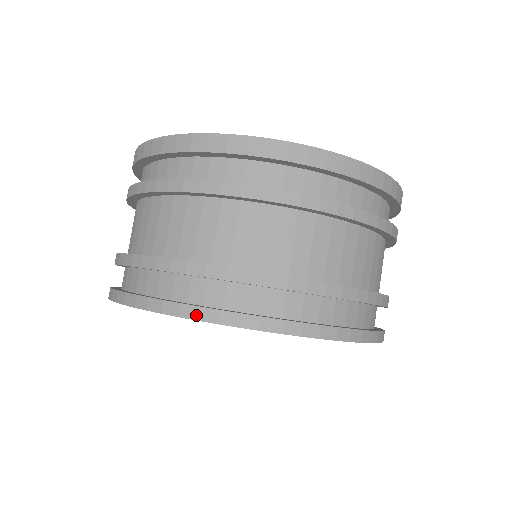
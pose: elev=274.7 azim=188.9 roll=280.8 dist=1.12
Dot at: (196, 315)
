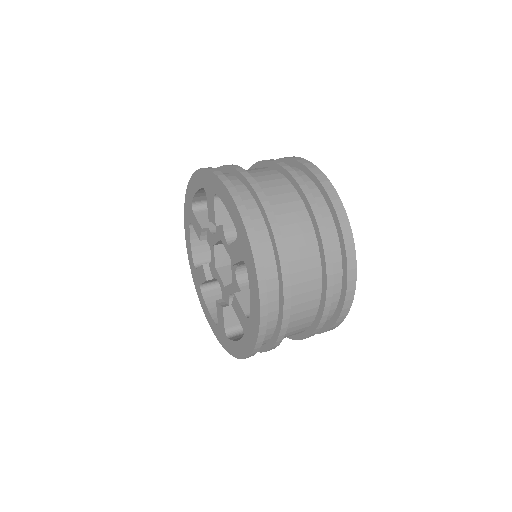
Dot at: (229, 187)
